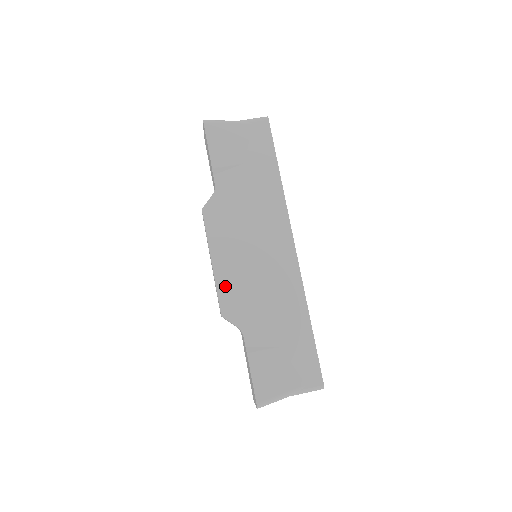
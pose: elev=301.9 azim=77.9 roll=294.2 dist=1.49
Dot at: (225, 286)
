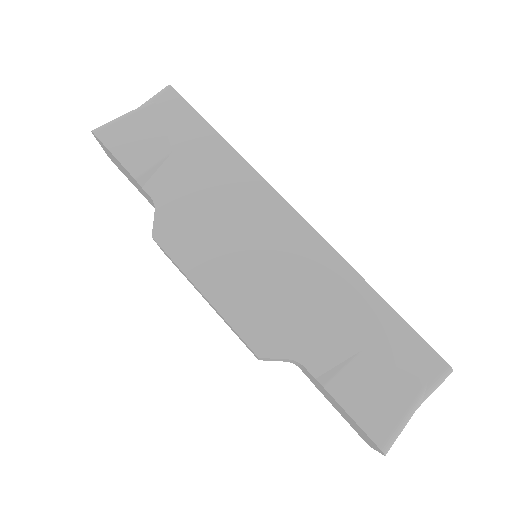
Dot at: (239, 315)
